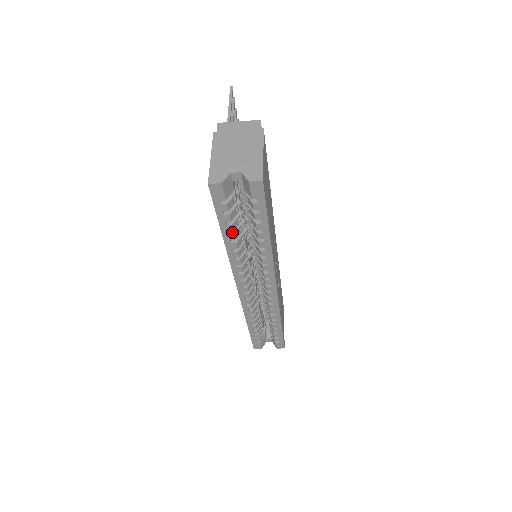
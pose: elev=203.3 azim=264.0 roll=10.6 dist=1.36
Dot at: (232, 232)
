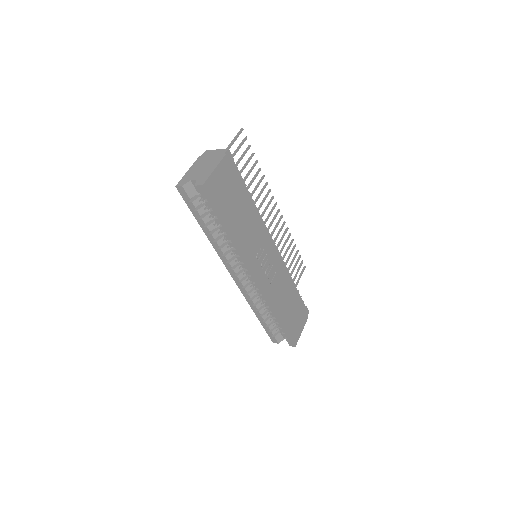
Dot at: (206, 225)
